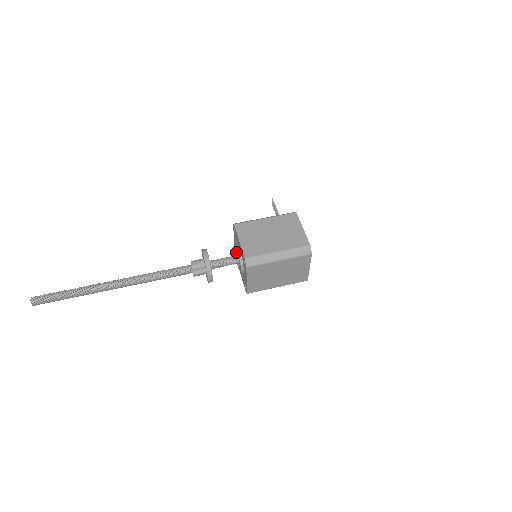
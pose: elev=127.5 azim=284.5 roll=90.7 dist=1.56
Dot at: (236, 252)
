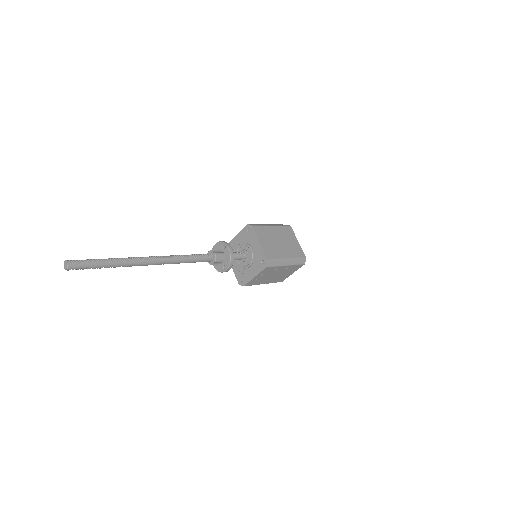
Dot at: occluded
